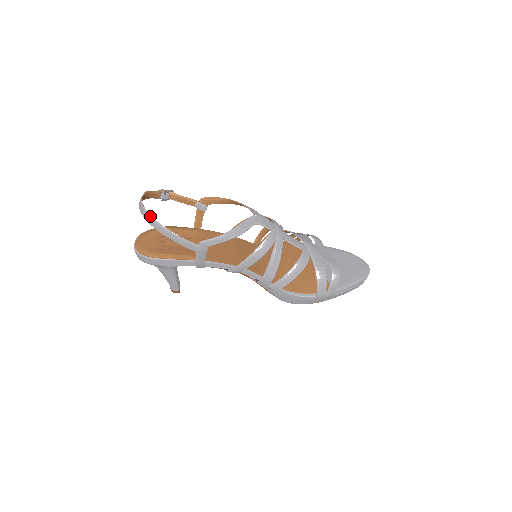
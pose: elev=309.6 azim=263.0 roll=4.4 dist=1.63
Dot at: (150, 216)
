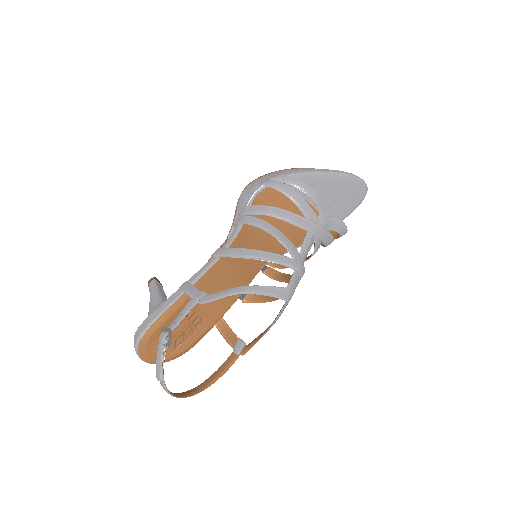
Dot at: occluded
